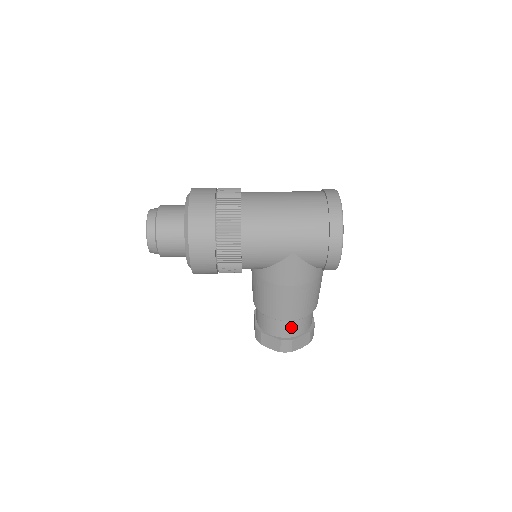
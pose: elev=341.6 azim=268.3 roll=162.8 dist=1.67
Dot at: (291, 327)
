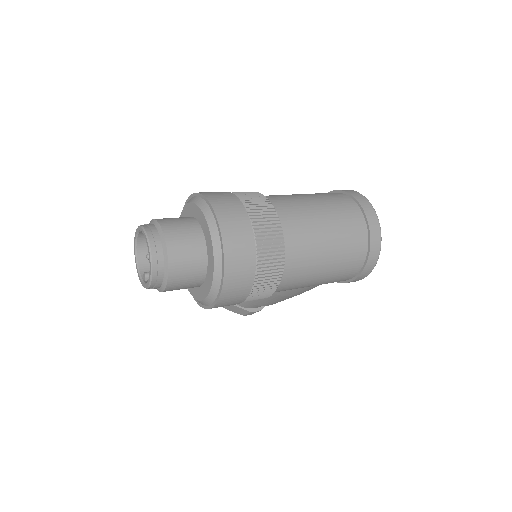
Dot at: occluded
